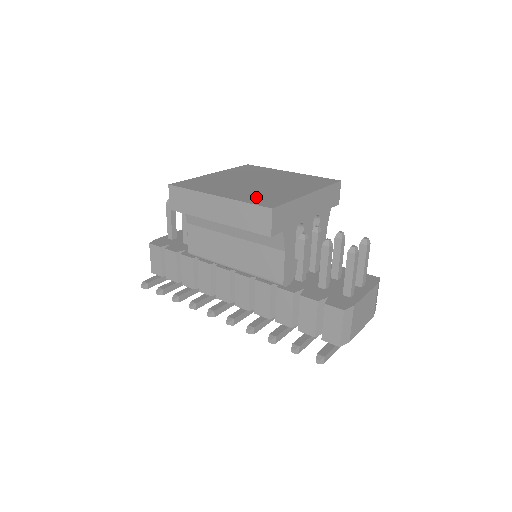
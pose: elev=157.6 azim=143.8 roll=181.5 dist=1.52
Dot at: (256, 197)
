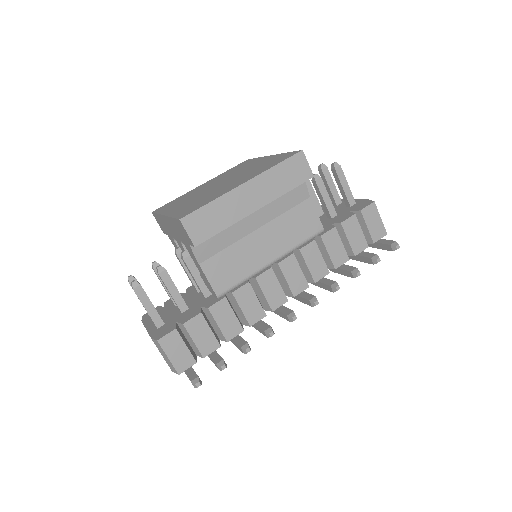
Dot at: (265, 166)
